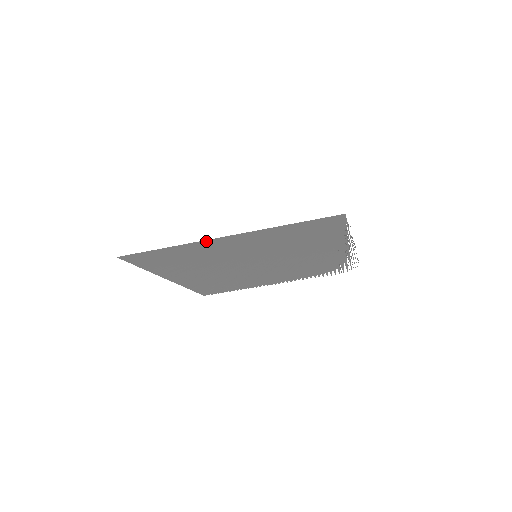
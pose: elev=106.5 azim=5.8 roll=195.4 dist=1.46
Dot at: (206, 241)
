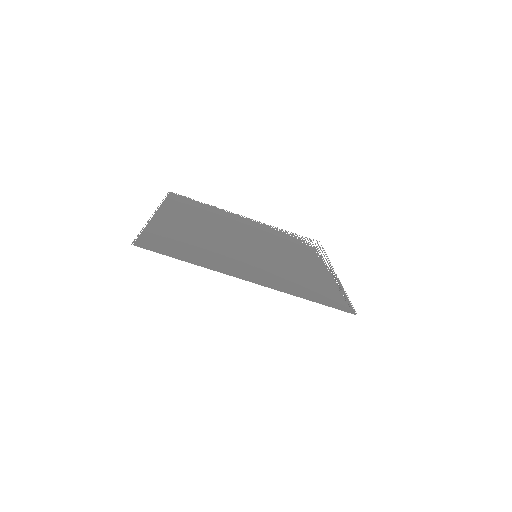
Dot at: (231, 274)
